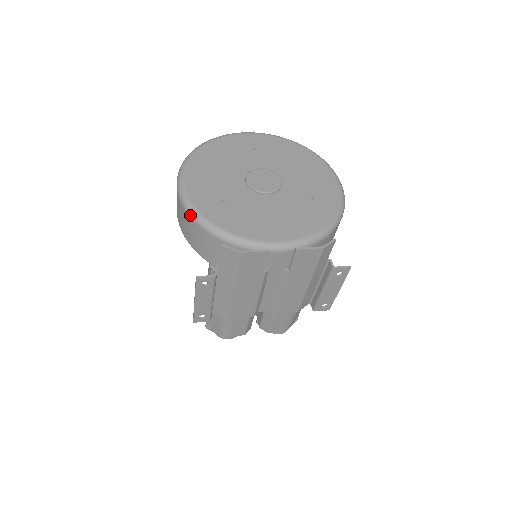
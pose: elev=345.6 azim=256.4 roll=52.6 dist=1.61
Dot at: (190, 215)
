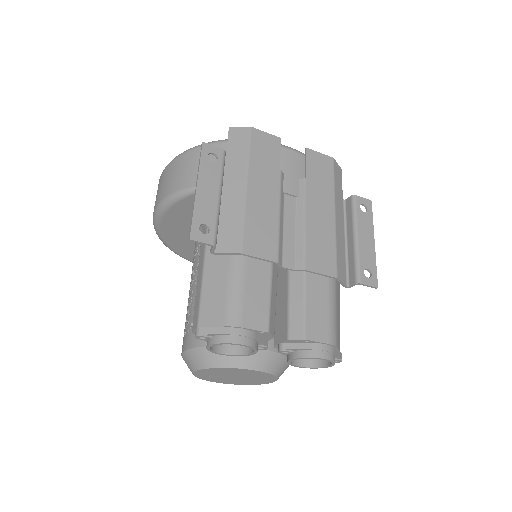
Dot at: (184, 152)
